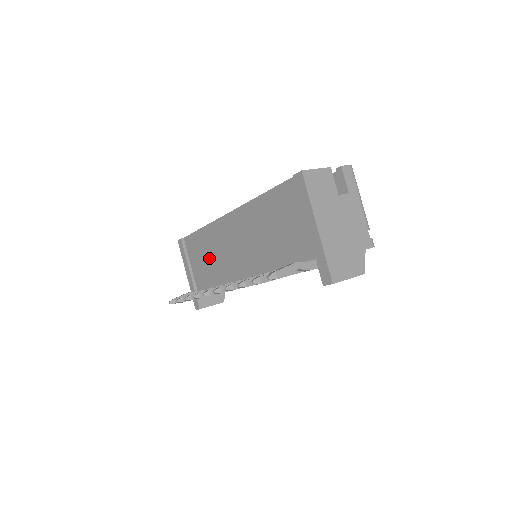
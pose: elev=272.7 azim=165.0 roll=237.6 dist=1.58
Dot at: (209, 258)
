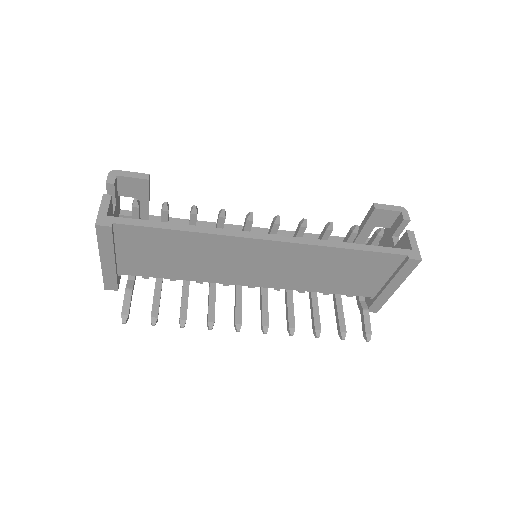
Dot at: (182, 258)
